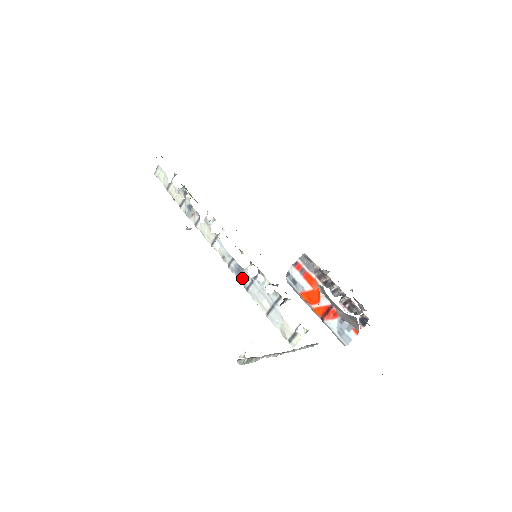
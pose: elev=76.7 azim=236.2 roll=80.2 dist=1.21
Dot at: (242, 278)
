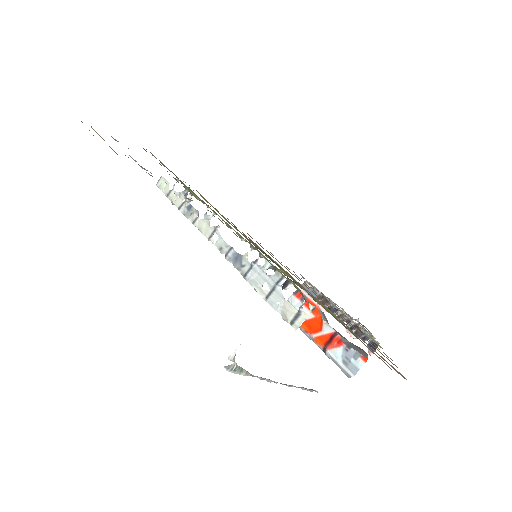
Dot at: (240, 266)
